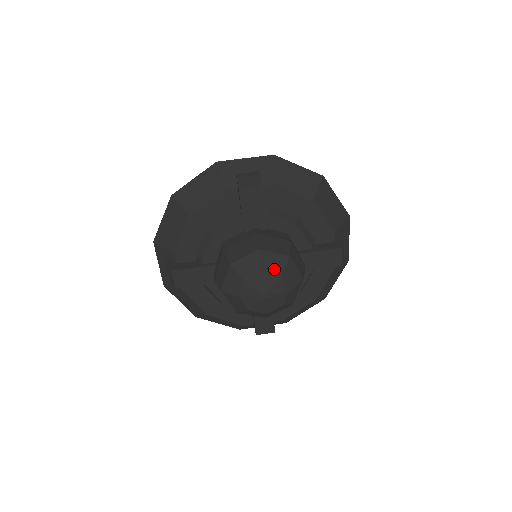
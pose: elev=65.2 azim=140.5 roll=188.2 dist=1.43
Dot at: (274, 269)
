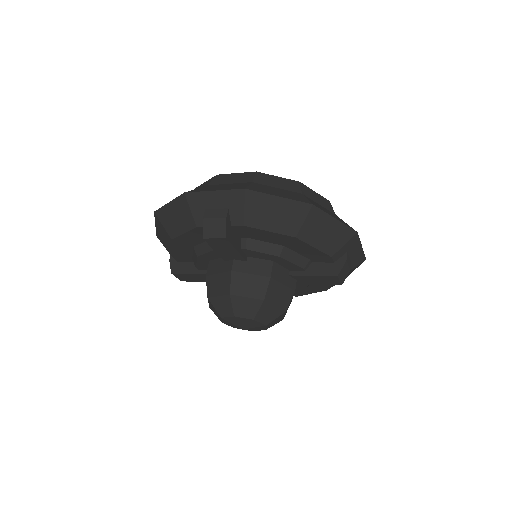
Dot at: (246, 312)
